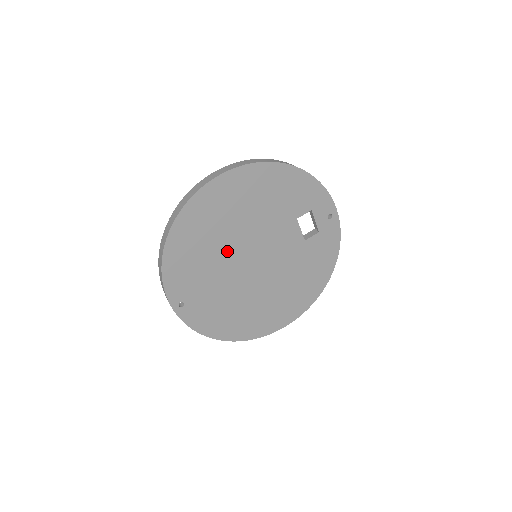
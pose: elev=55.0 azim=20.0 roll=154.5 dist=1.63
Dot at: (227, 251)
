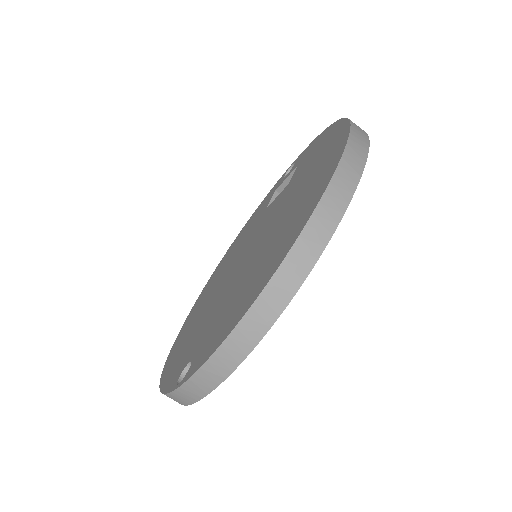
Dot at: occluded
